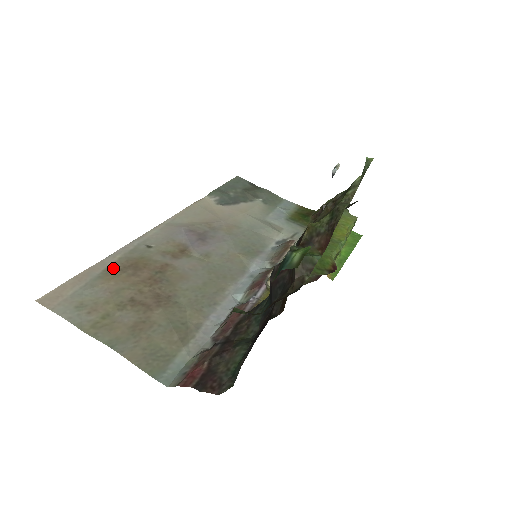
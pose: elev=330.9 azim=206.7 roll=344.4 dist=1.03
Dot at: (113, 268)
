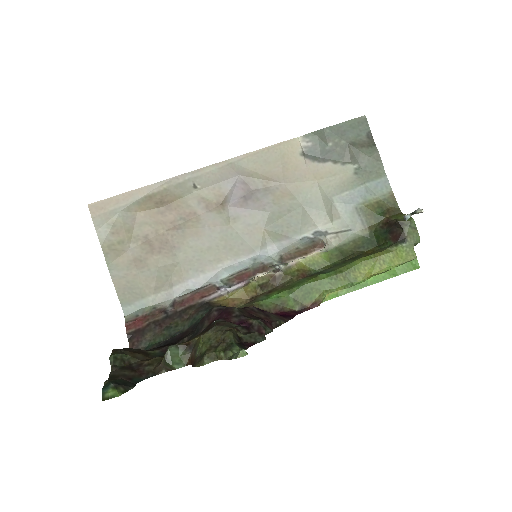
Dot at: (153, 198)
